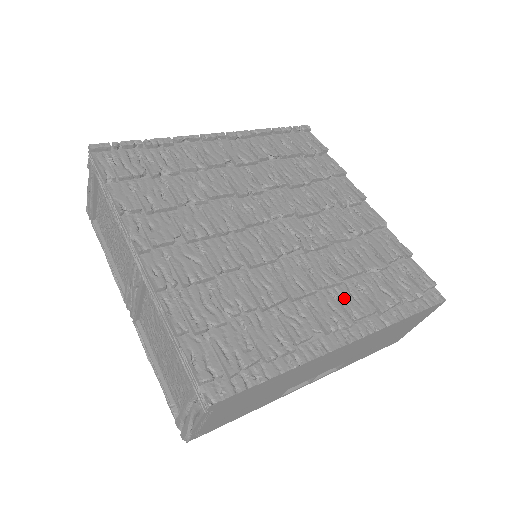
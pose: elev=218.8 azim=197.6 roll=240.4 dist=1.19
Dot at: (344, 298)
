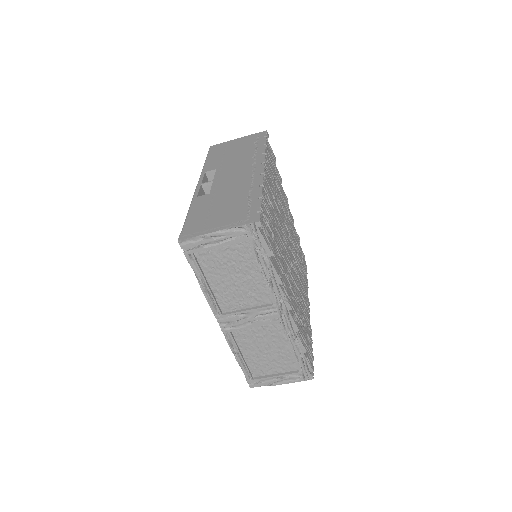
Dot at: (304, 286)
